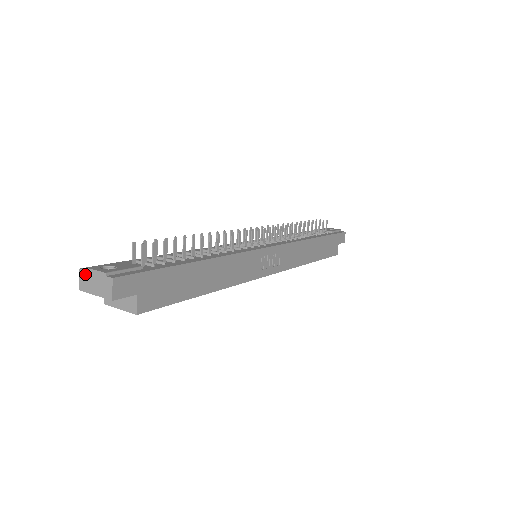
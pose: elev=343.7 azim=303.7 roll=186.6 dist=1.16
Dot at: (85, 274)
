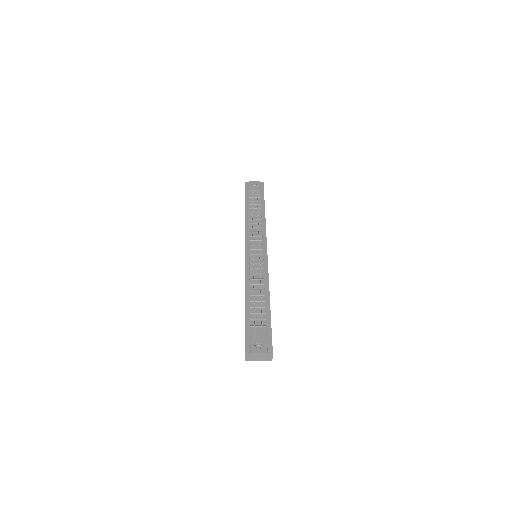
Dot at: (250, 355)
